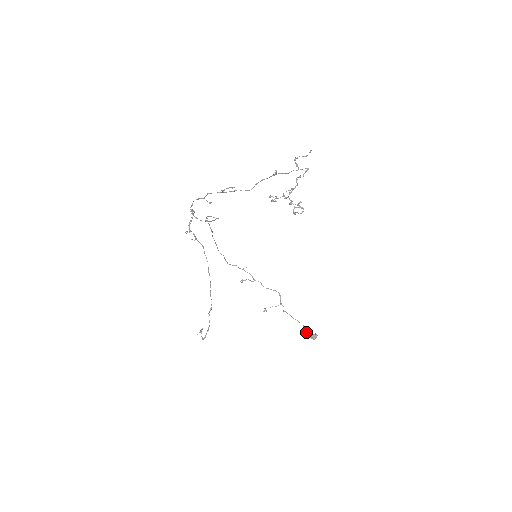
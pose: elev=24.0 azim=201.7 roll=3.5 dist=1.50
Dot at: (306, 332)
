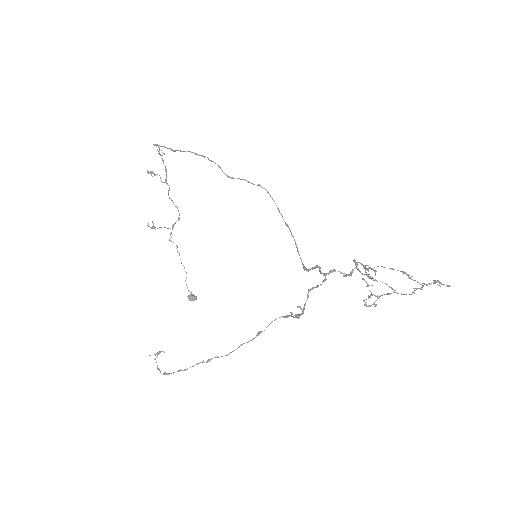
Dot at: occluded
